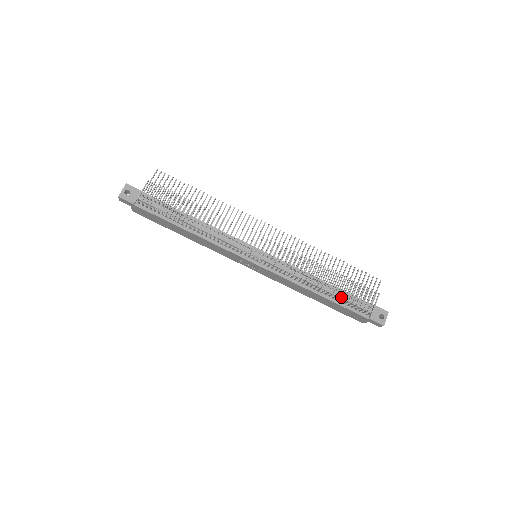
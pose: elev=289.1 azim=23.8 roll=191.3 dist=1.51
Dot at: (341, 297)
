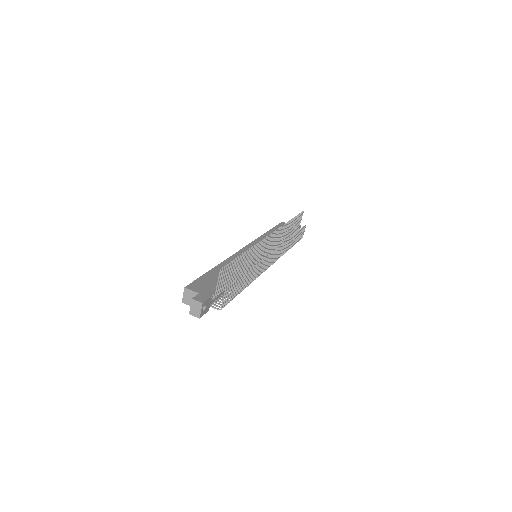
Dot at: occluded
